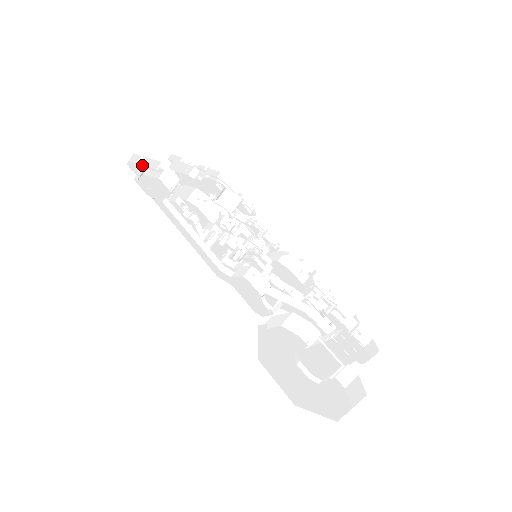
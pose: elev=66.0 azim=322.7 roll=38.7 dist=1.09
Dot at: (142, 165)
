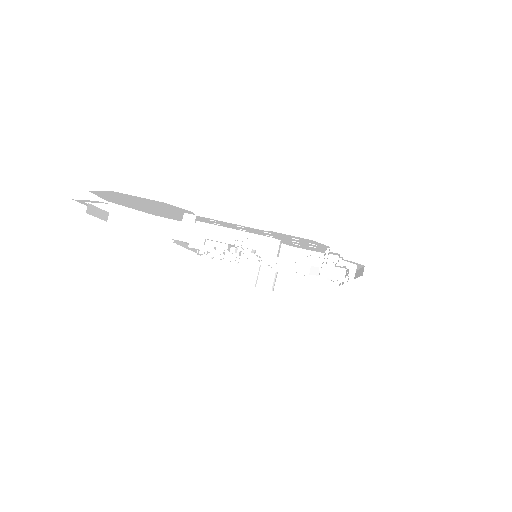
Dot at: occluded
